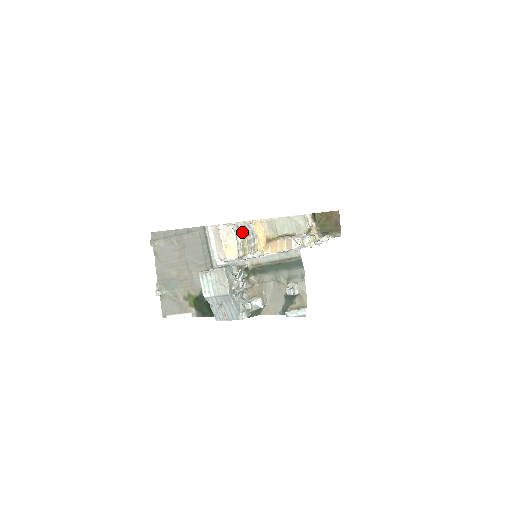
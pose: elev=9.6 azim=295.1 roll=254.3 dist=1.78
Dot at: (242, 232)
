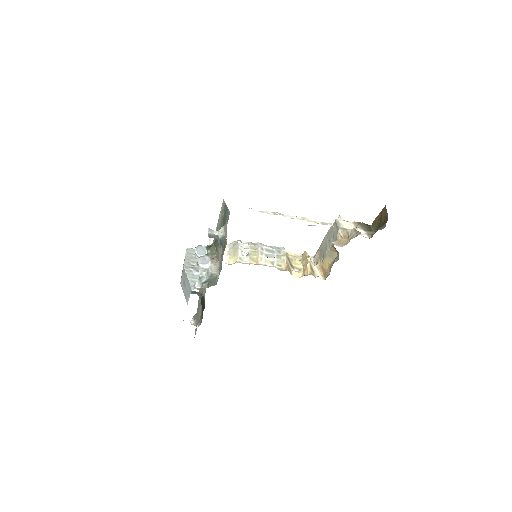
Dot at: (256, 246)
